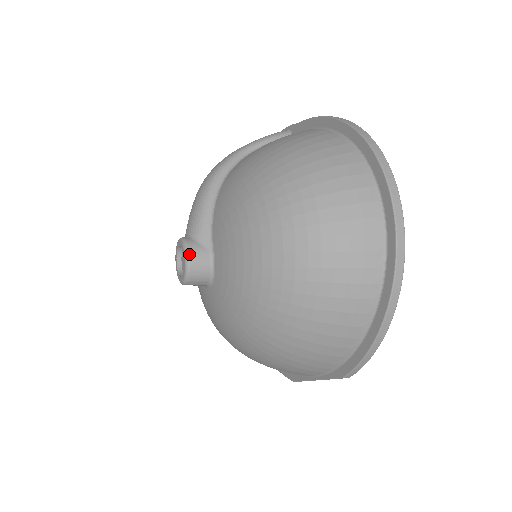
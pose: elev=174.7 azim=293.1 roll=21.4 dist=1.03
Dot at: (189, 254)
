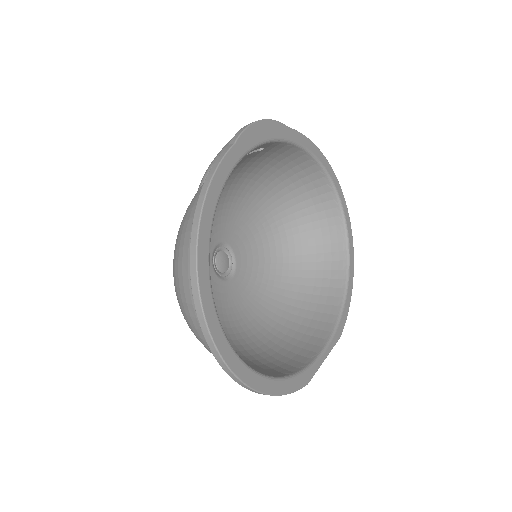
Dot at: occluded
